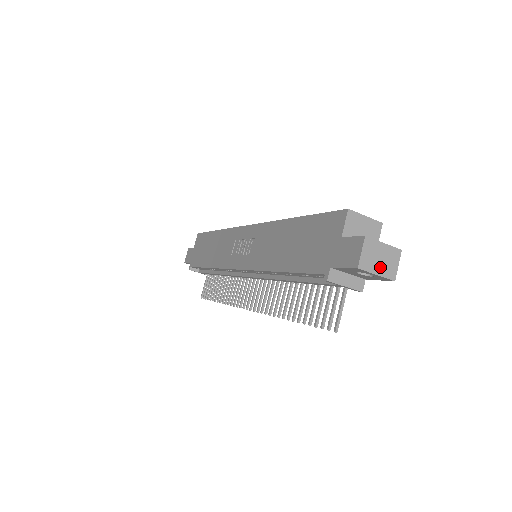
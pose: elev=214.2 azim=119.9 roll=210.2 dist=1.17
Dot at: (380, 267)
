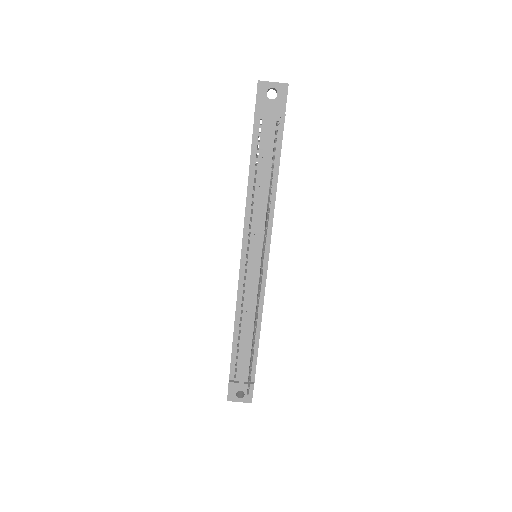
Dot at: (274, 83)
